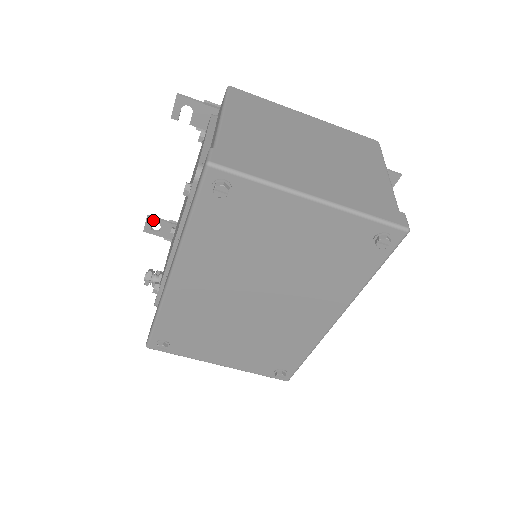
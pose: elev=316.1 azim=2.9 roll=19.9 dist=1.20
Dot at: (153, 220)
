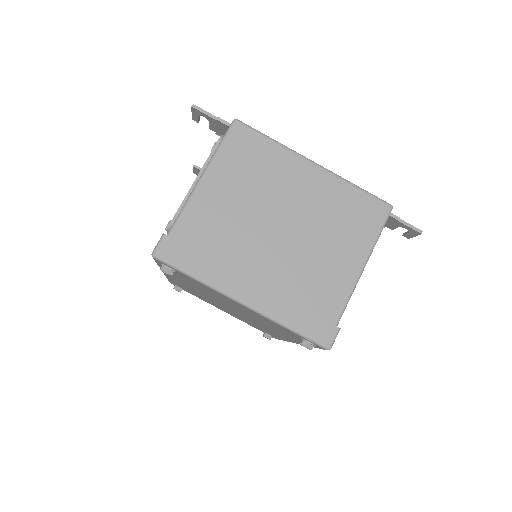
Dot at: (198, 170)
